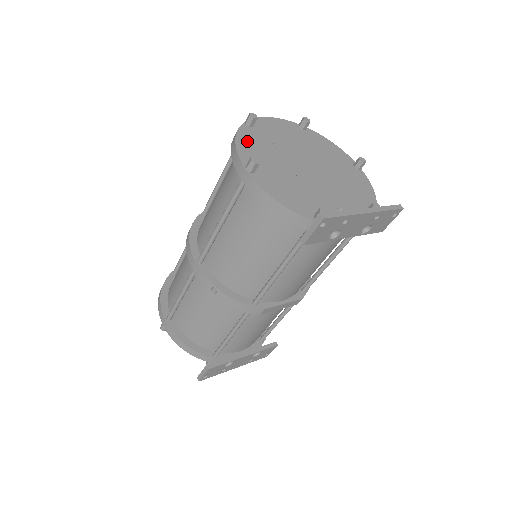
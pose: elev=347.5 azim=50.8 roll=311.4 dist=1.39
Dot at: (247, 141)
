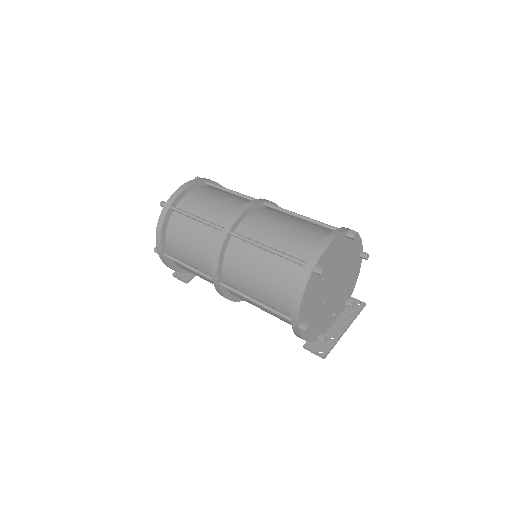
Dot at: (308, 294)
